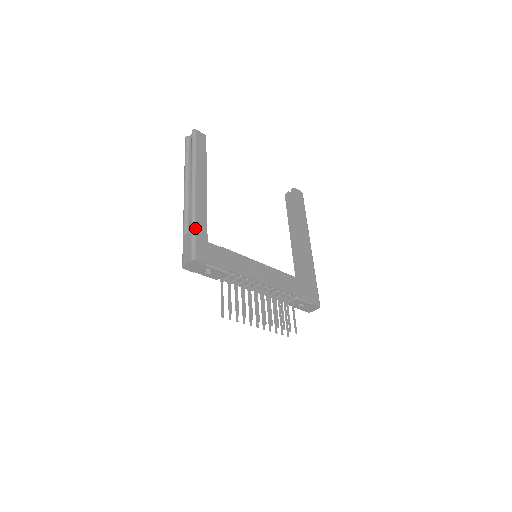
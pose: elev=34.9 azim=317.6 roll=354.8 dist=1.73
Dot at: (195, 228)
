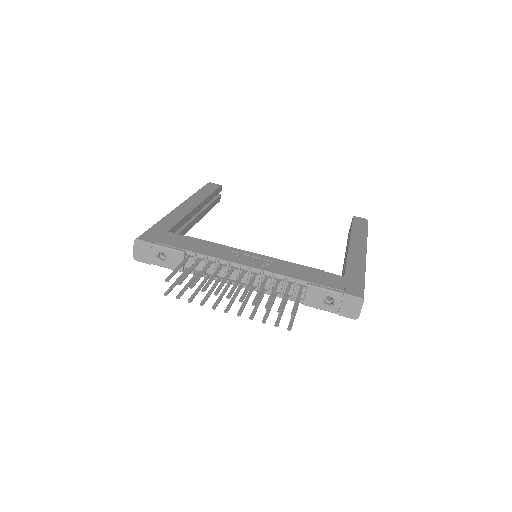
Dot at: (157, 223)
